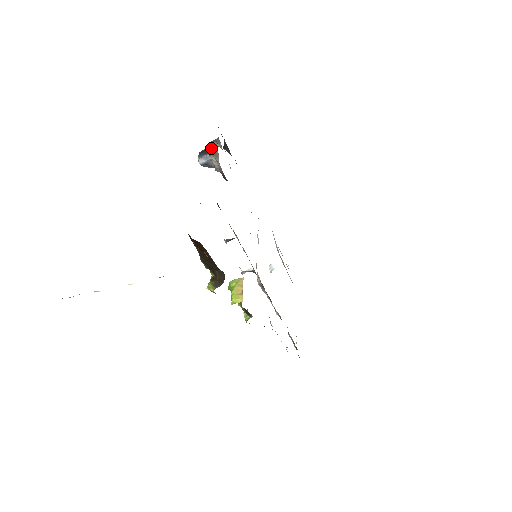
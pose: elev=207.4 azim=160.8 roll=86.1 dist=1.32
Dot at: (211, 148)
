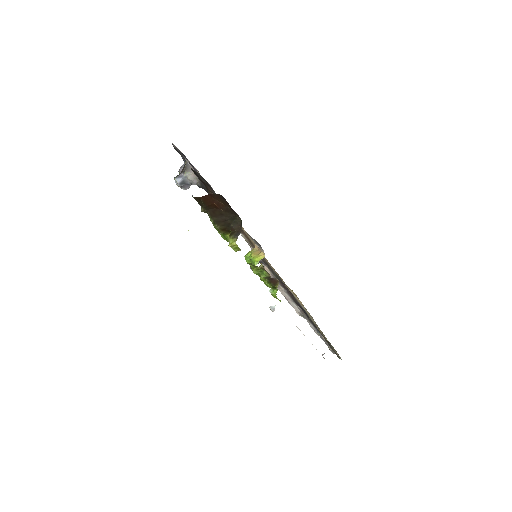
Dot at: occluded
